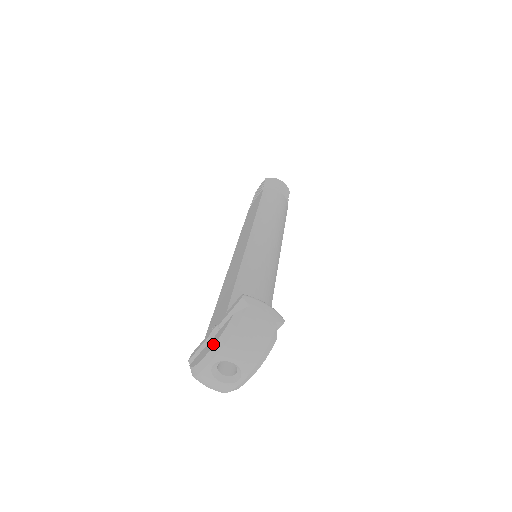
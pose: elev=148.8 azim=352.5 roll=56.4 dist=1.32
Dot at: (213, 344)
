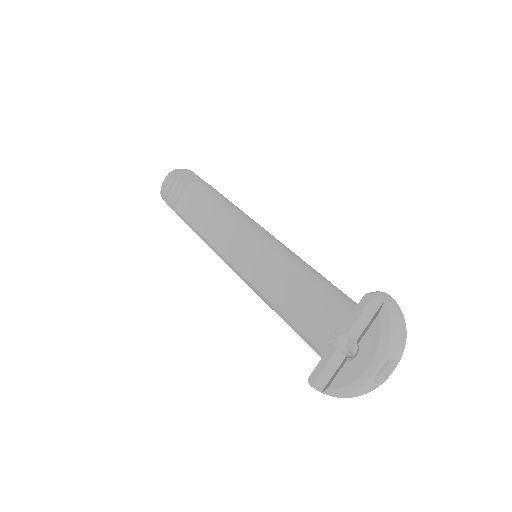
Dot at: (372, 353)
